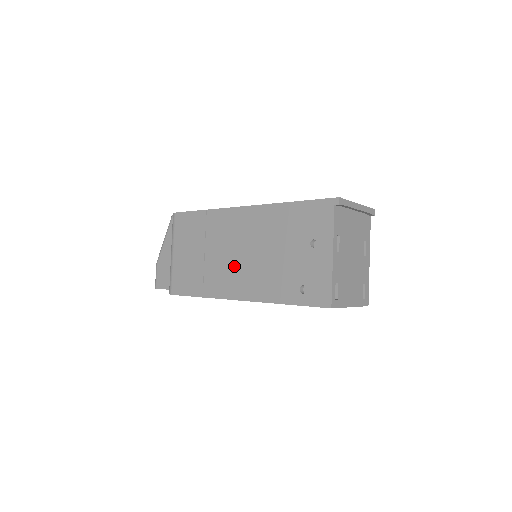
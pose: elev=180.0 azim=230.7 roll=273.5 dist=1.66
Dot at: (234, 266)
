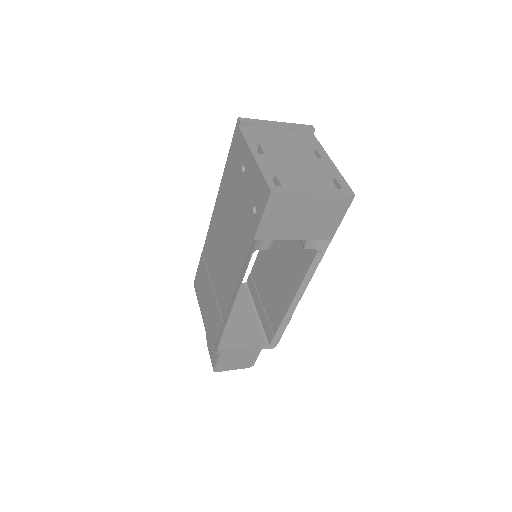
Dot at: (224, 265)
